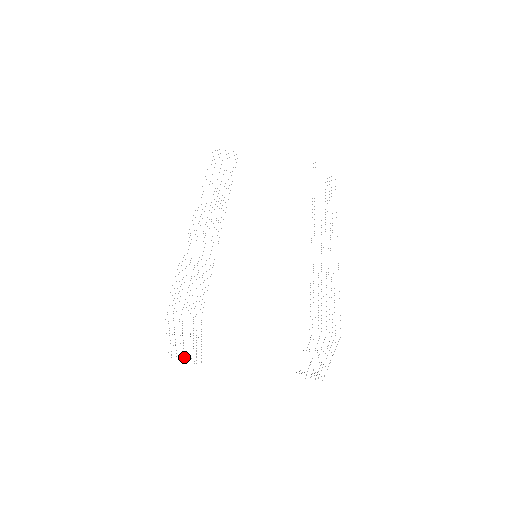
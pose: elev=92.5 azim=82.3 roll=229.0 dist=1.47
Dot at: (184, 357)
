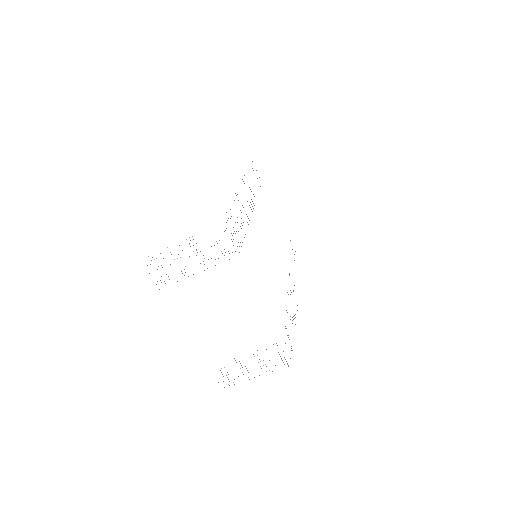
Dot at: occluded
